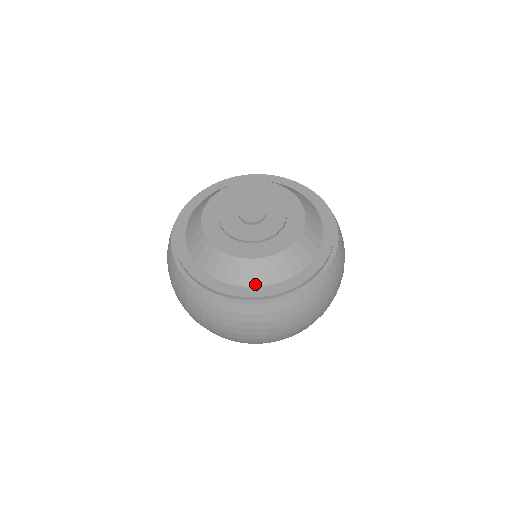
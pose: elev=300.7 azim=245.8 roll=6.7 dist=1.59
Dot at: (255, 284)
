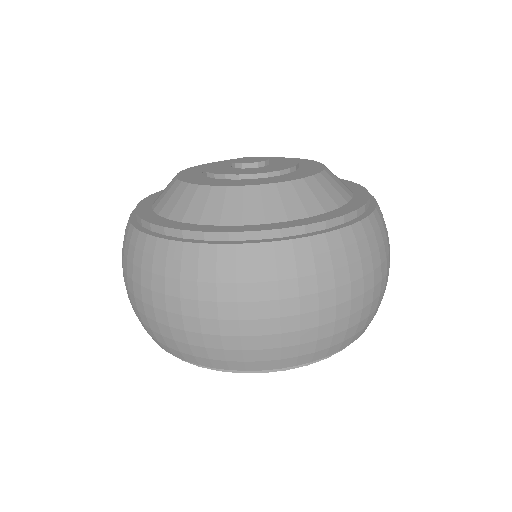
Dot at: (268, 220)
